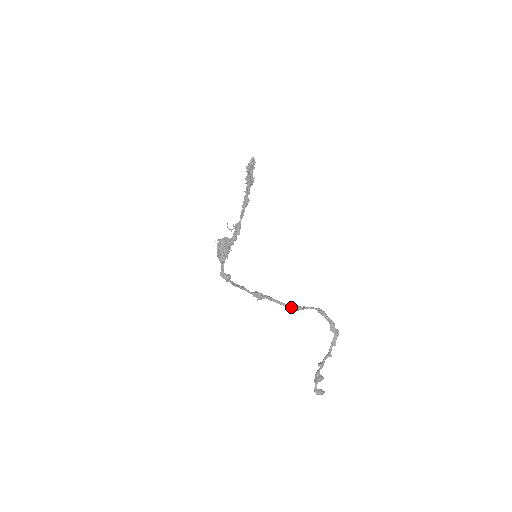
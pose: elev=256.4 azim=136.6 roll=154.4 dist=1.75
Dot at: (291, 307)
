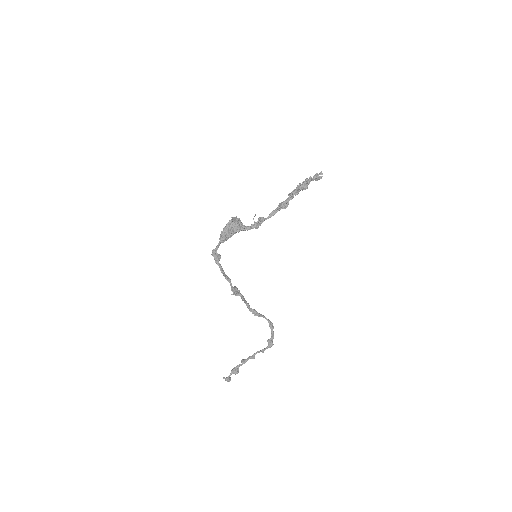
Dot at: (252, 310)
